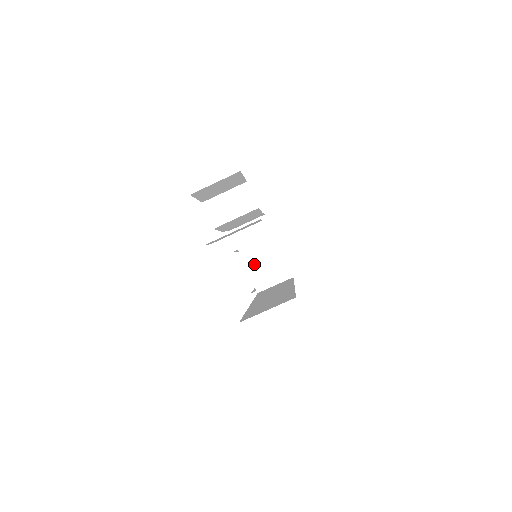
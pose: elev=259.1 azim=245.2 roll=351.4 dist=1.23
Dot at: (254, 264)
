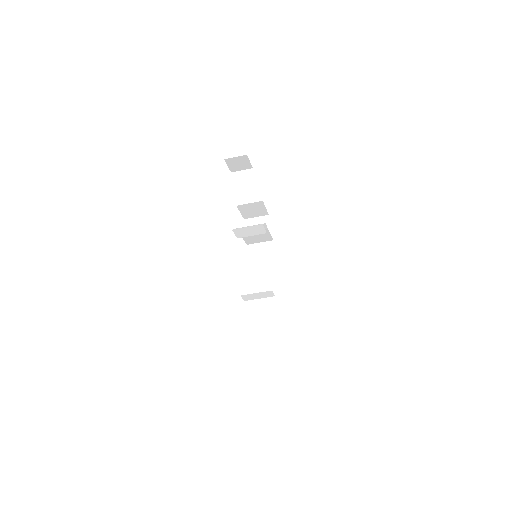
Dot at: (249, 238)
